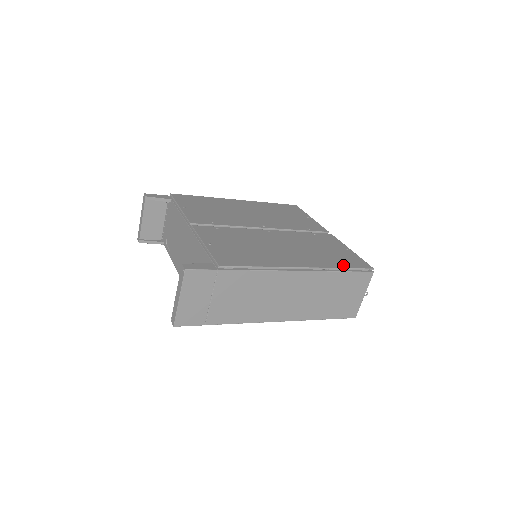
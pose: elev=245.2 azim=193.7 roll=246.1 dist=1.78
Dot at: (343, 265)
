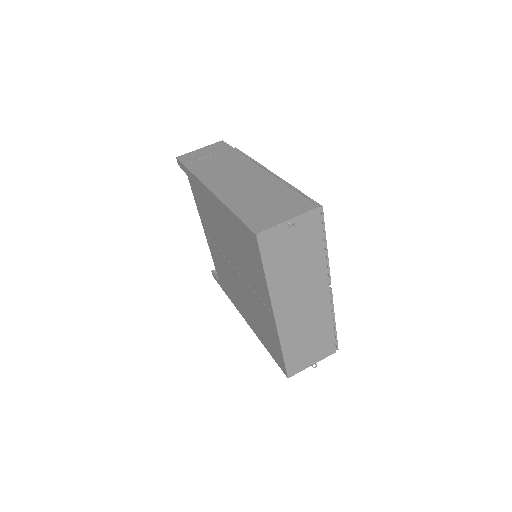
Dot at: occluded
